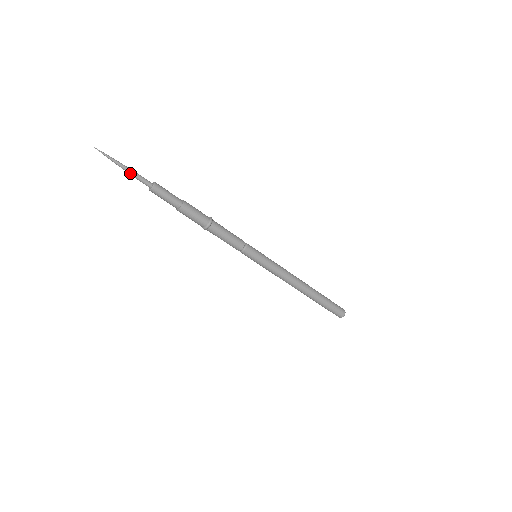
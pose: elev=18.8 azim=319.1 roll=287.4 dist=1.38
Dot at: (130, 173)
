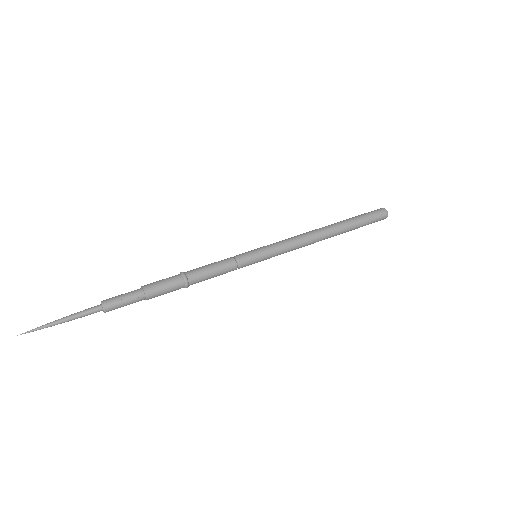
Dot at: occluded
